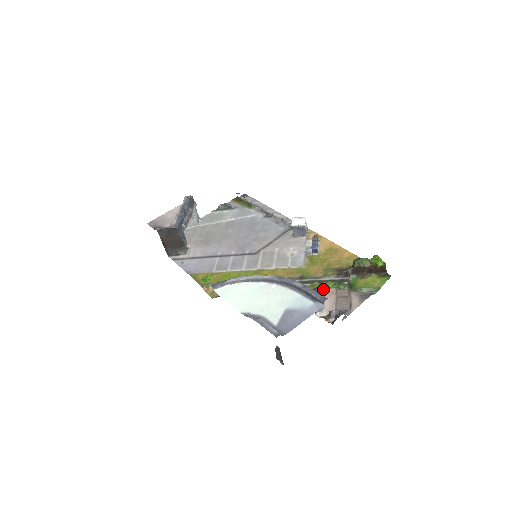
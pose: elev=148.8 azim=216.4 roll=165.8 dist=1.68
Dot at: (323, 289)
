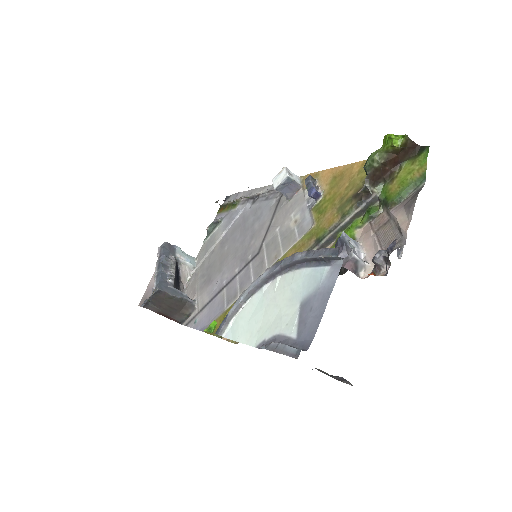
Dot at: (352, 235)
